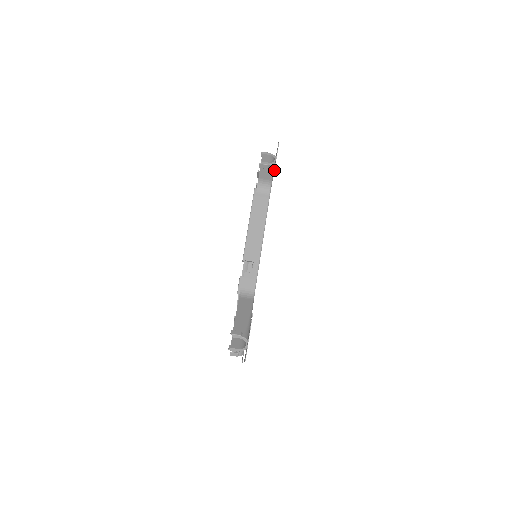
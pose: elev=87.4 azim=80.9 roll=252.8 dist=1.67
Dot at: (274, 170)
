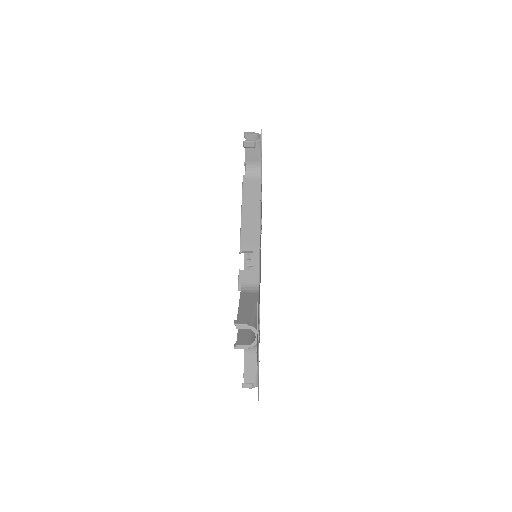
Dot at: (261, 143)
